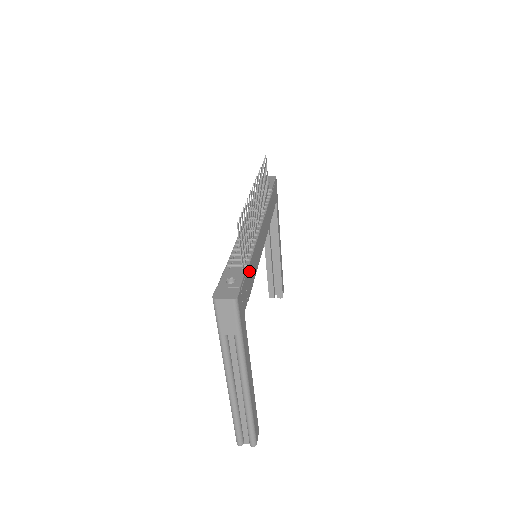
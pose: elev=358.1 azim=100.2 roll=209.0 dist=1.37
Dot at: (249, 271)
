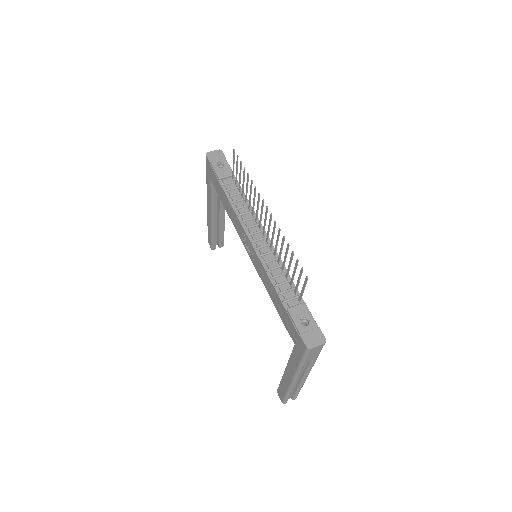
Dot at: occluded
